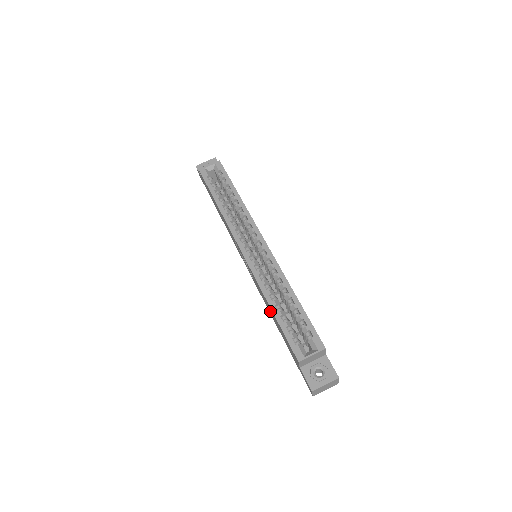
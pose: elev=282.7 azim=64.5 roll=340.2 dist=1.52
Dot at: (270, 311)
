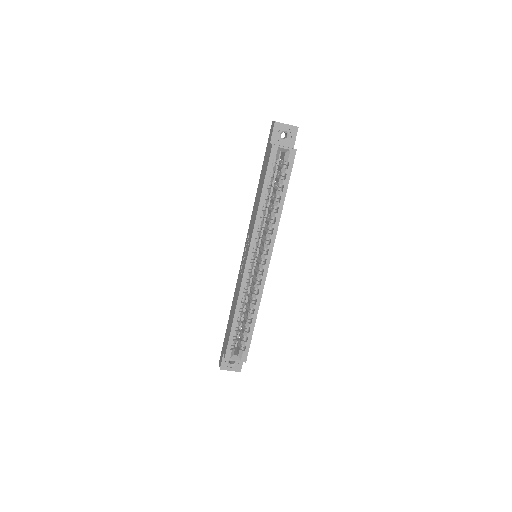
Dot at: (234, 305)
